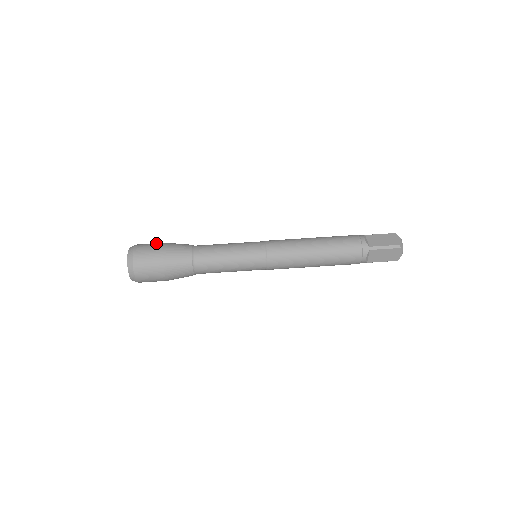
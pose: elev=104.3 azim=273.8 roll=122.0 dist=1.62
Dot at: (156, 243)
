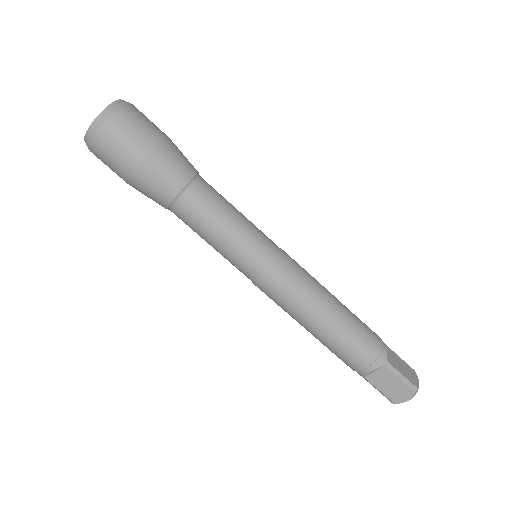
Dot at: (135, 145)
